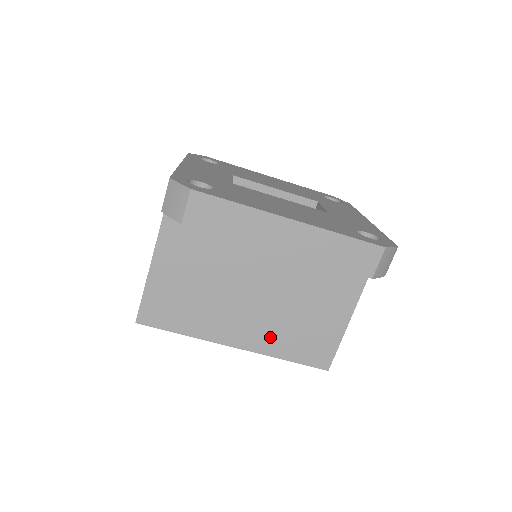
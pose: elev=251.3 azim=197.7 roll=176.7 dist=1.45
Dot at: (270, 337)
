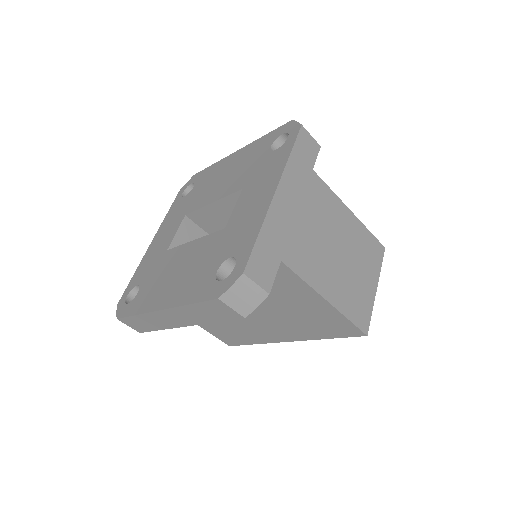
Dot at: (296, 330)
